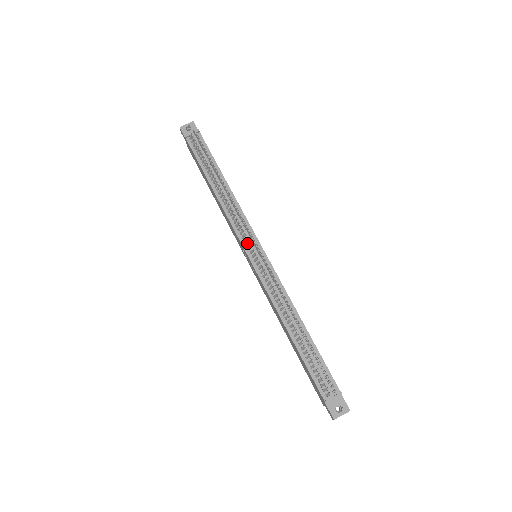
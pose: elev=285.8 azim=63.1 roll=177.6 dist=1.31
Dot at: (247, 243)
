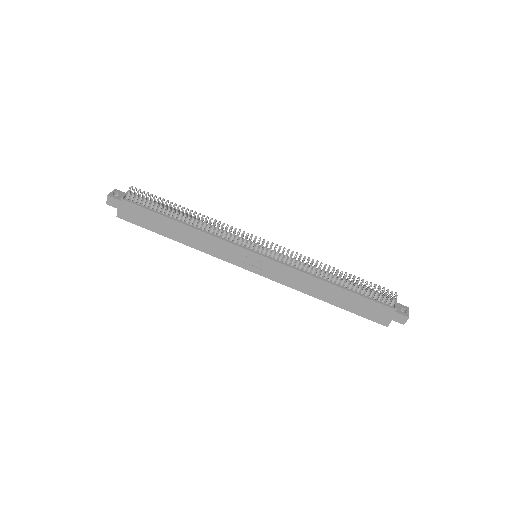
Dot at: (248, 244)
